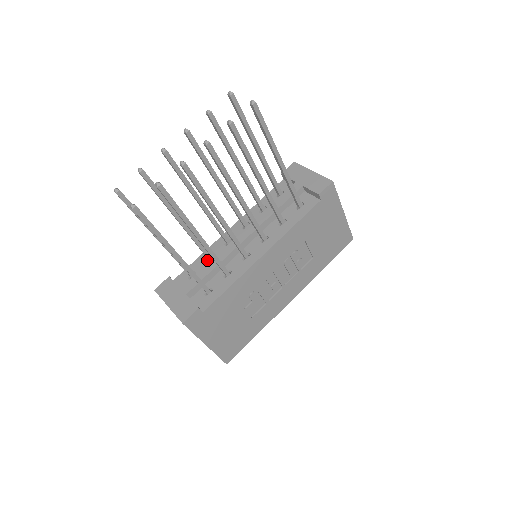
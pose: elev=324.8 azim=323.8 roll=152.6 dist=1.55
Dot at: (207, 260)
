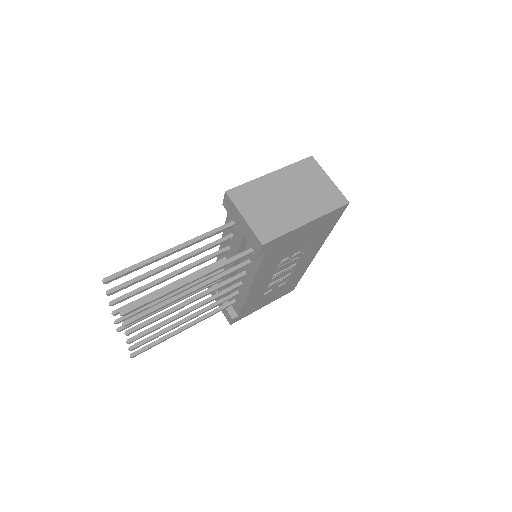
Dot at: (222, 269)
